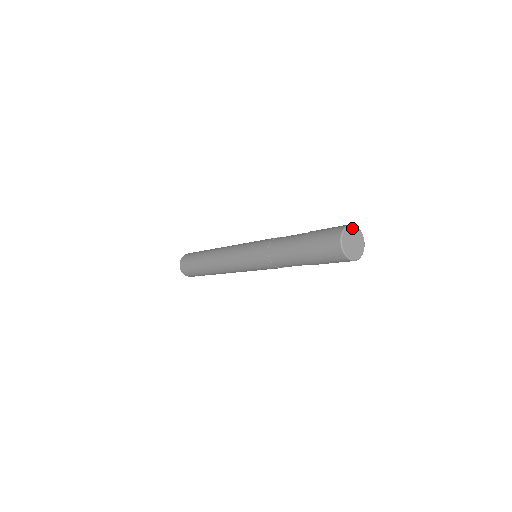
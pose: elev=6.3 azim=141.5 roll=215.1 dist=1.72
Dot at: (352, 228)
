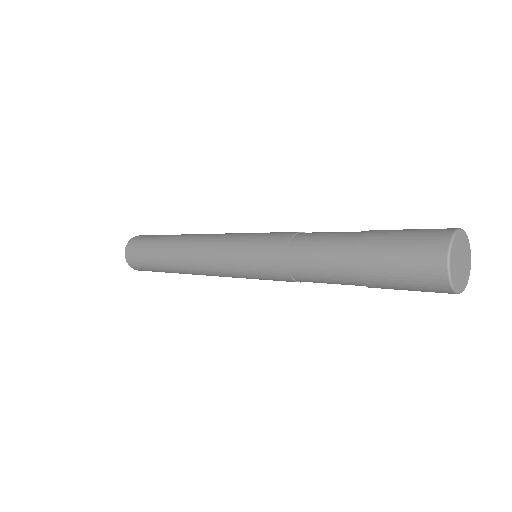
Dot at: (456, 240)
